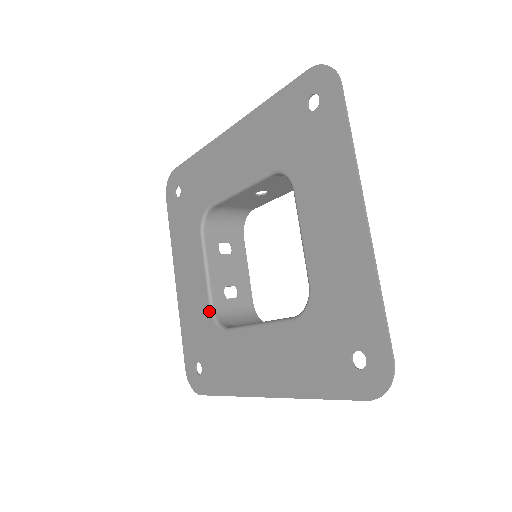
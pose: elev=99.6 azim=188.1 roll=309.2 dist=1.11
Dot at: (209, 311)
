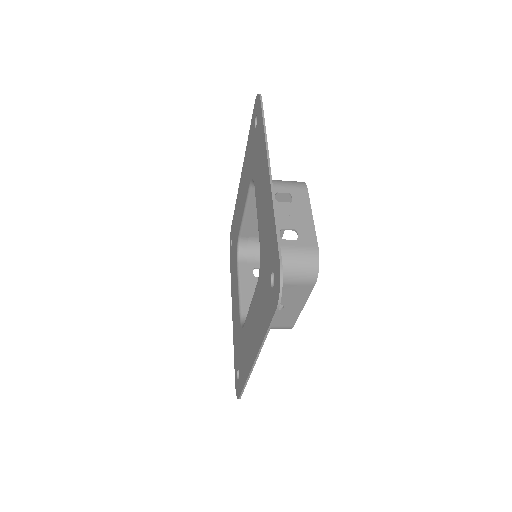
Dot at: (239, 319)
